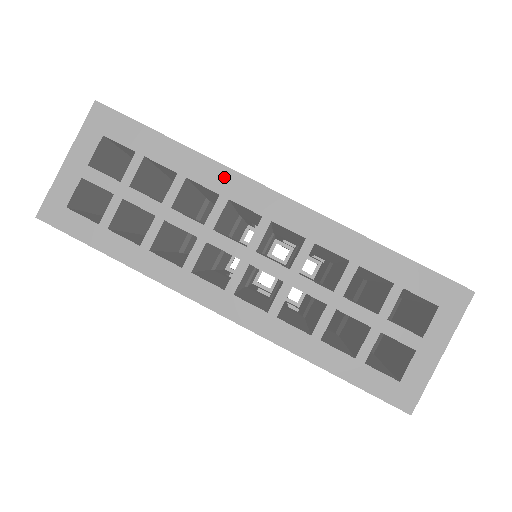
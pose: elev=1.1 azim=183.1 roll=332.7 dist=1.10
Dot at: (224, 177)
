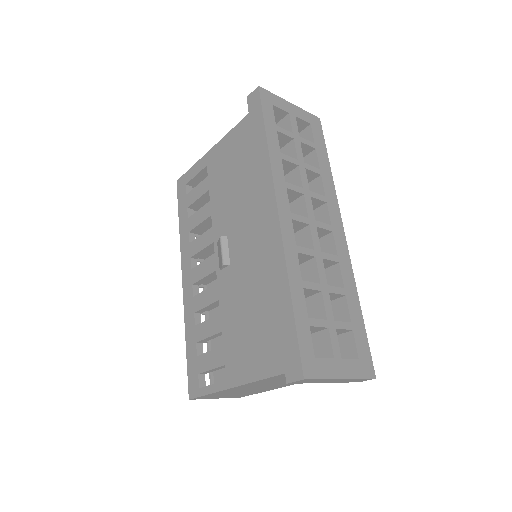
Dot at: (333, 197)
